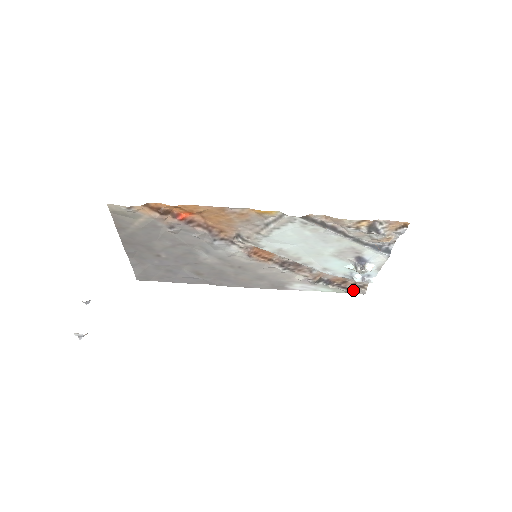
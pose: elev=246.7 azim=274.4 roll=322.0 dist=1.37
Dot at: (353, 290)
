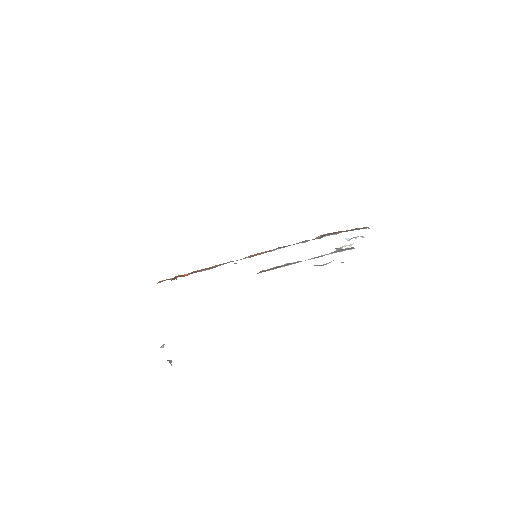
Dot at: (357, 229)
